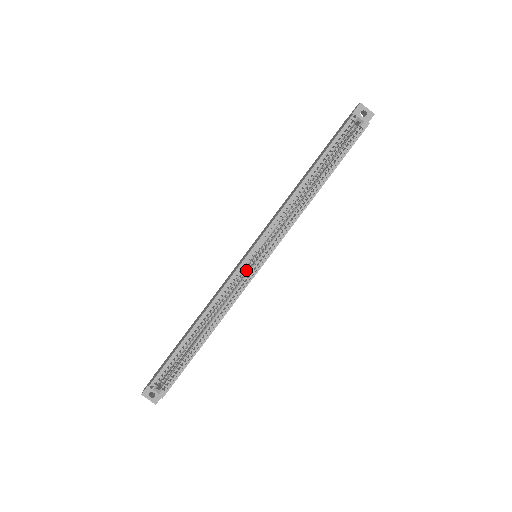
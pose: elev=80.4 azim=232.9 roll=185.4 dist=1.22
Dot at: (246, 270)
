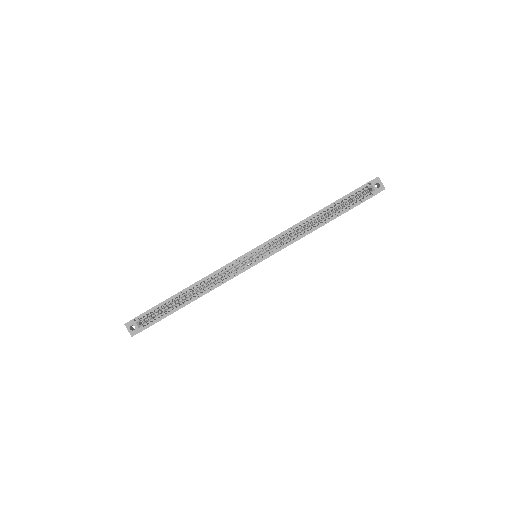
Dot at: (244, 263)
